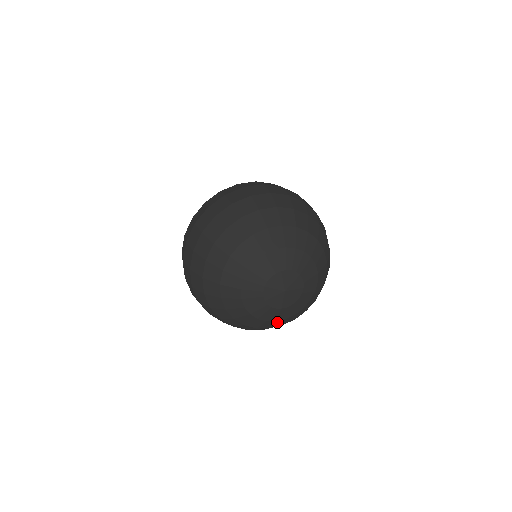
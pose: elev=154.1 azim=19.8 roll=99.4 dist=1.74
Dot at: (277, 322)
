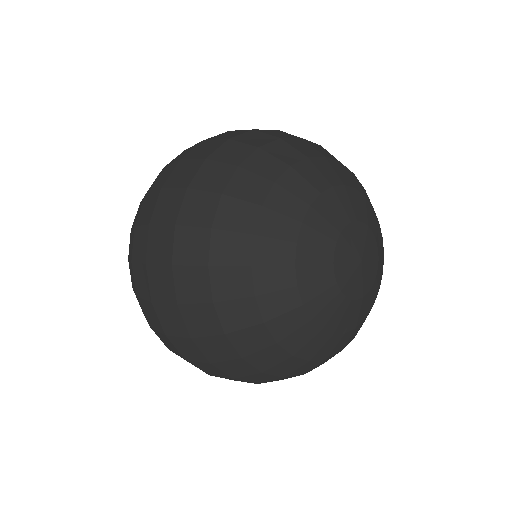
Dot at: (330, 340)
